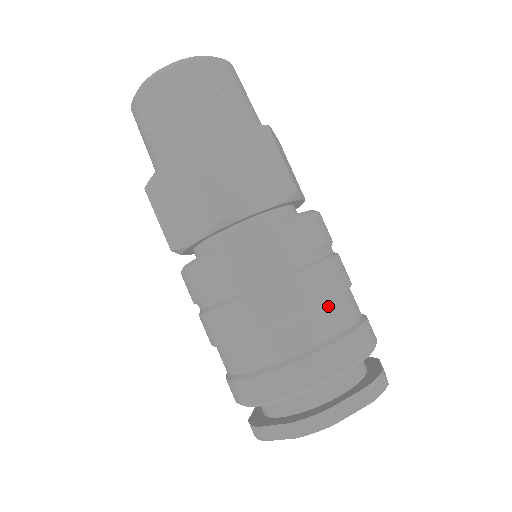
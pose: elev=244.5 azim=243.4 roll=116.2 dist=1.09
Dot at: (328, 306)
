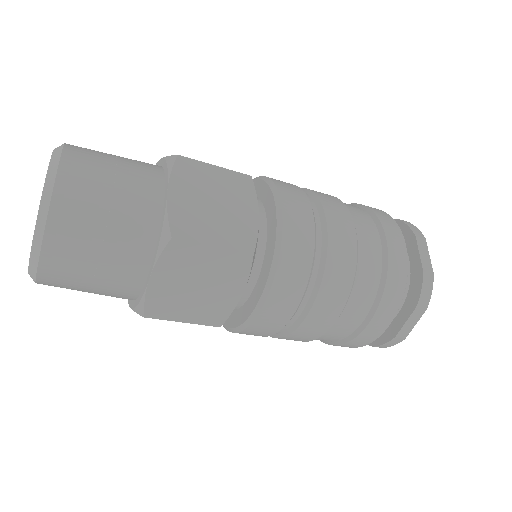
Dot at: (354, 221)
